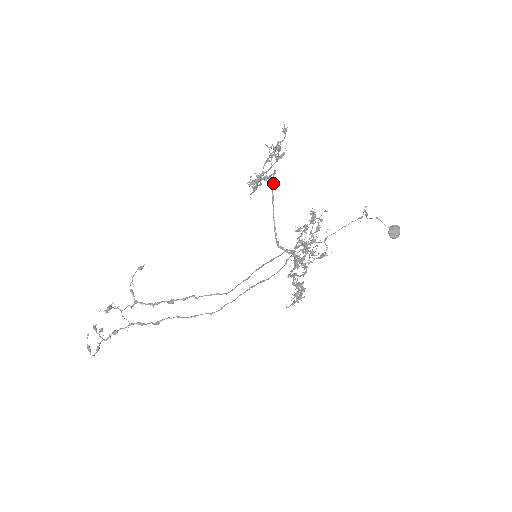
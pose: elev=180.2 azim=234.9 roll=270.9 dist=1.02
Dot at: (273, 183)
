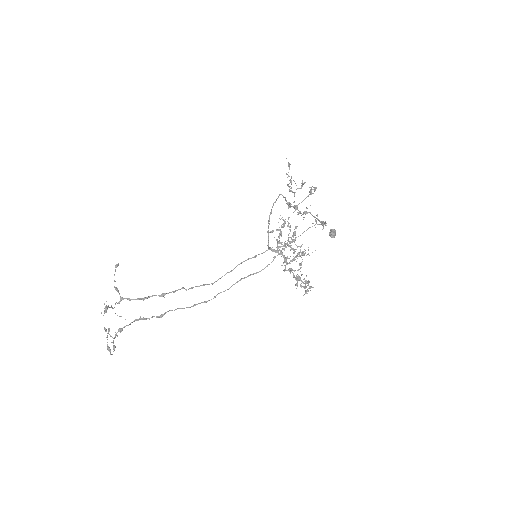
Dot at: occluded
